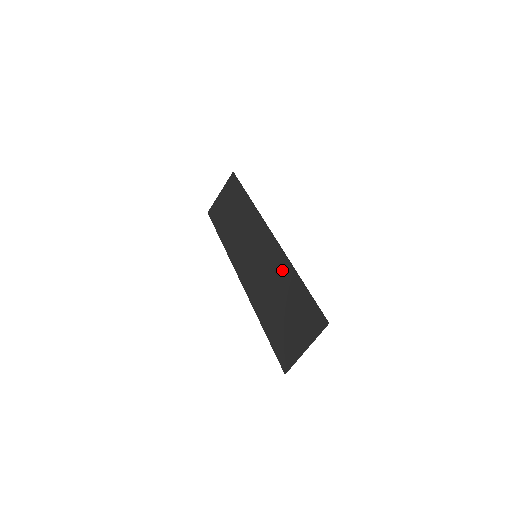
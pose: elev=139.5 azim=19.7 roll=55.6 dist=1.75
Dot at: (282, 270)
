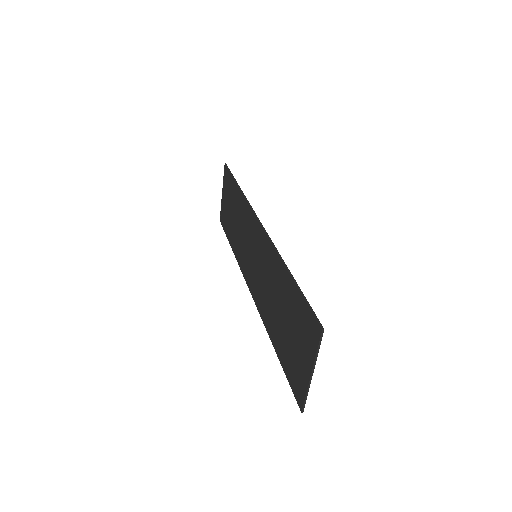
Dot at: (274, 266)
